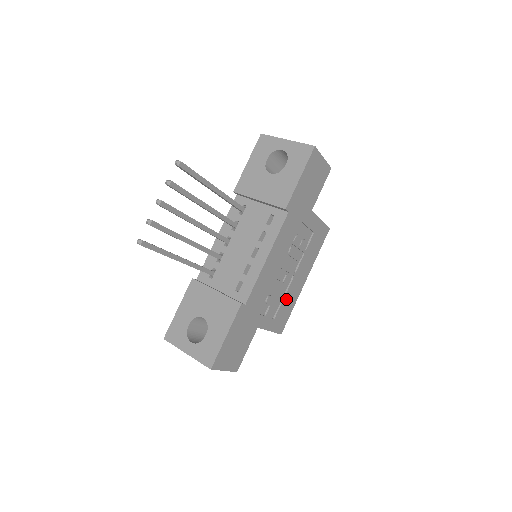
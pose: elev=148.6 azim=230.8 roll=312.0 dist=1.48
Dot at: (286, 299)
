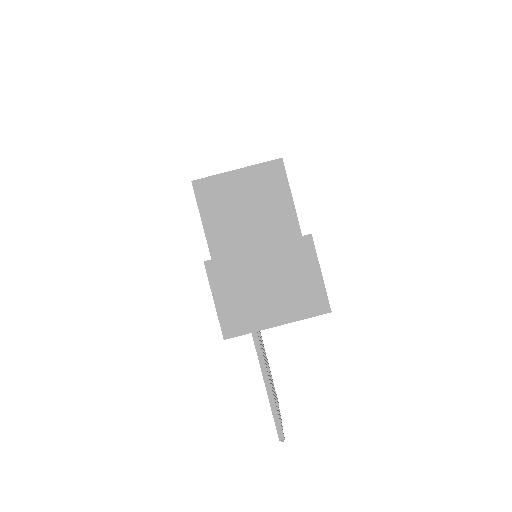
Dot at: occluded
